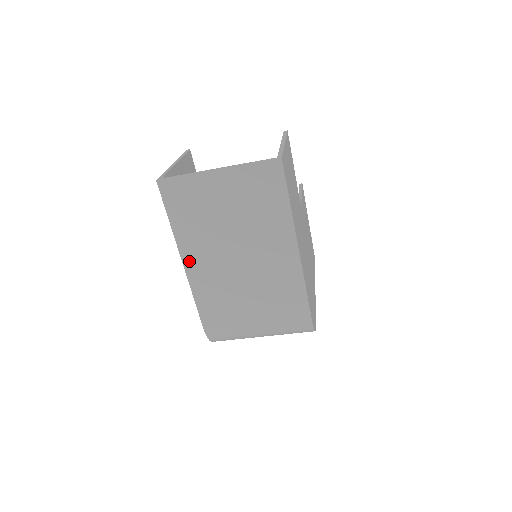
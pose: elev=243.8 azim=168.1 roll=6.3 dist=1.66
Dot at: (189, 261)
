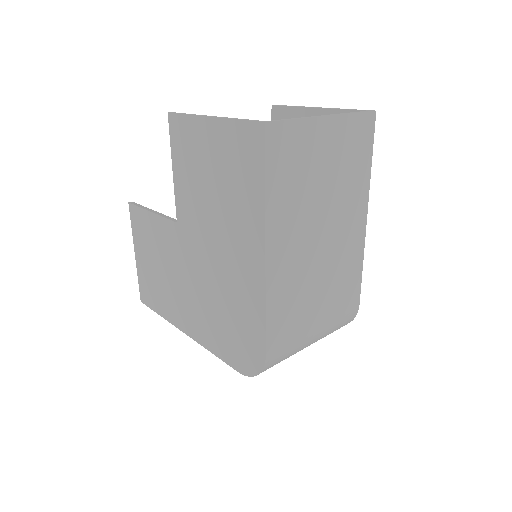
Dot at: (273, 249)
